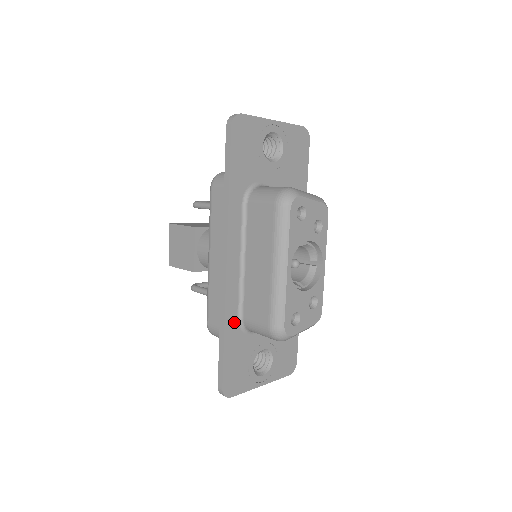
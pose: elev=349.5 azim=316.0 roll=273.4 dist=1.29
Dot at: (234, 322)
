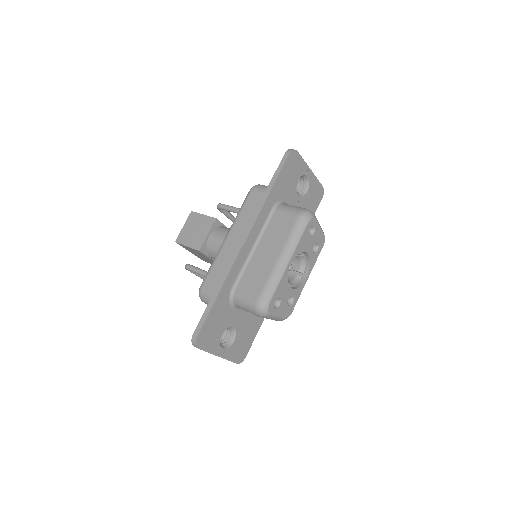
Dot at: (228, 289)
